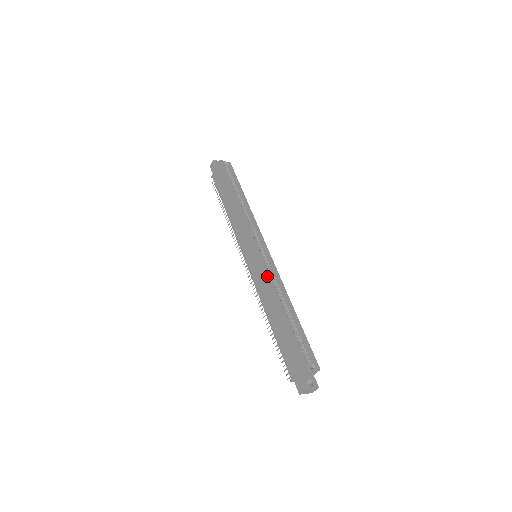
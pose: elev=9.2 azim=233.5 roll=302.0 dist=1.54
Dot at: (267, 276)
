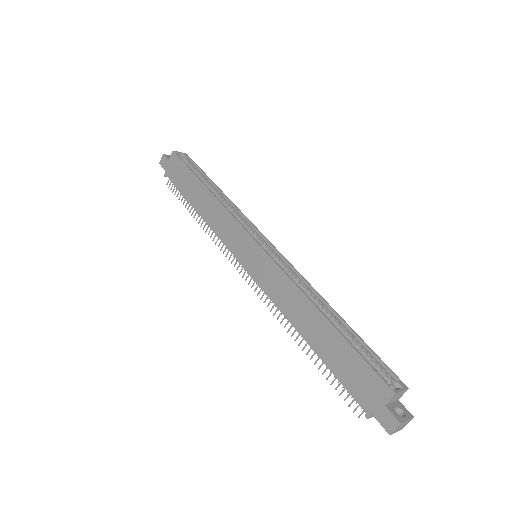
Dot at: (284, 275)
